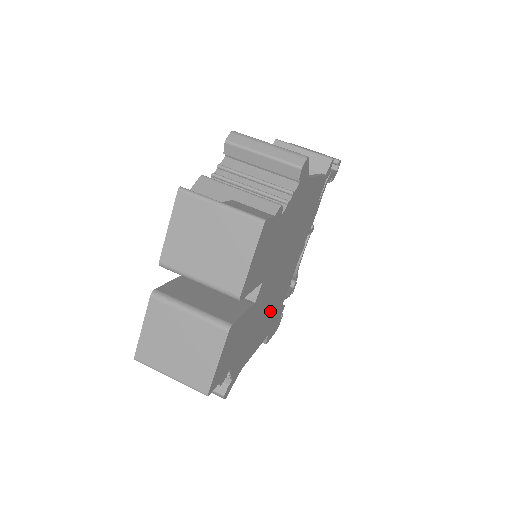
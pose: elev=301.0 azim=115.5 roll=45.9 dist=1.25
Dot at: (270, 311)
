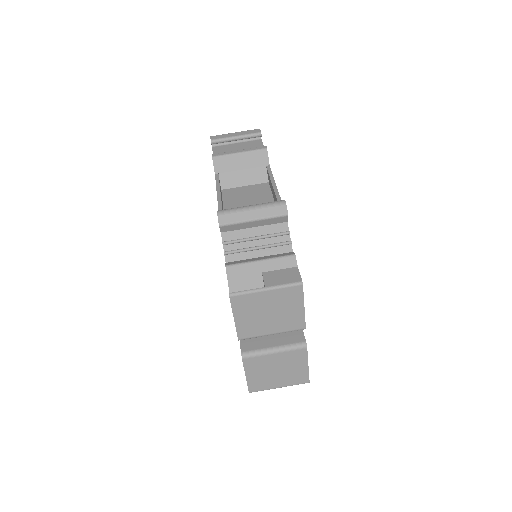
Dot at: occluded
